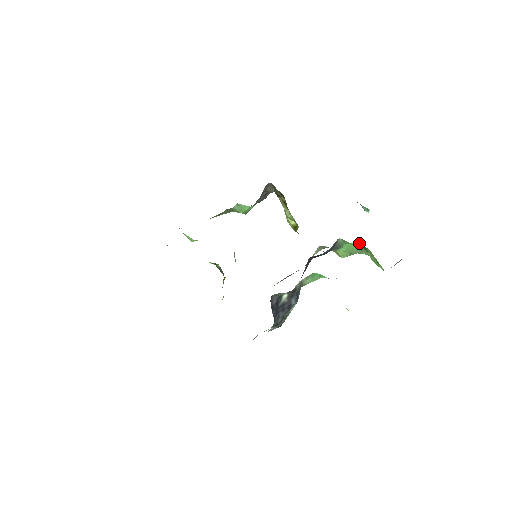
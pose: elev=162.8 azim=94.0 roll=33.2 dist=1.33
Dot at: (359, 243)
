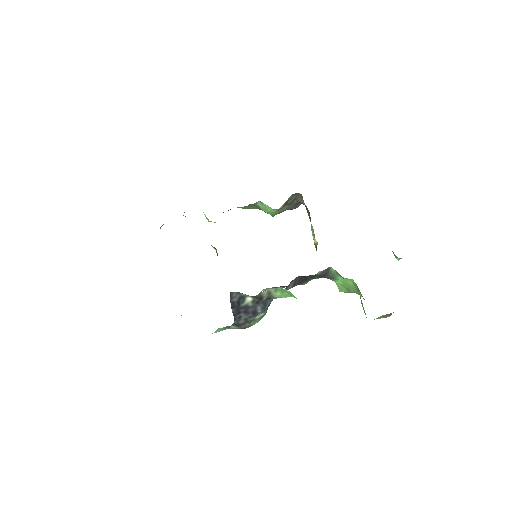
Dot at: occluded
